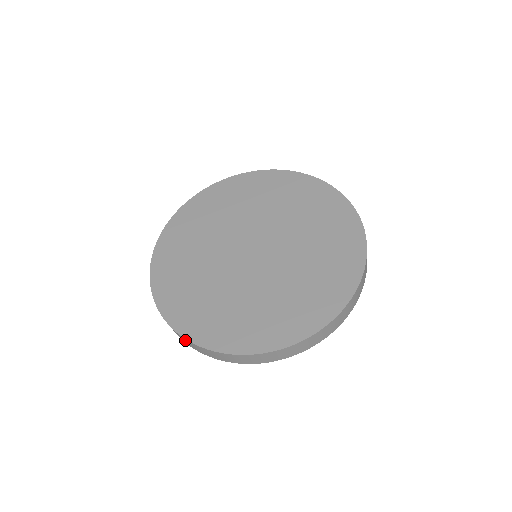
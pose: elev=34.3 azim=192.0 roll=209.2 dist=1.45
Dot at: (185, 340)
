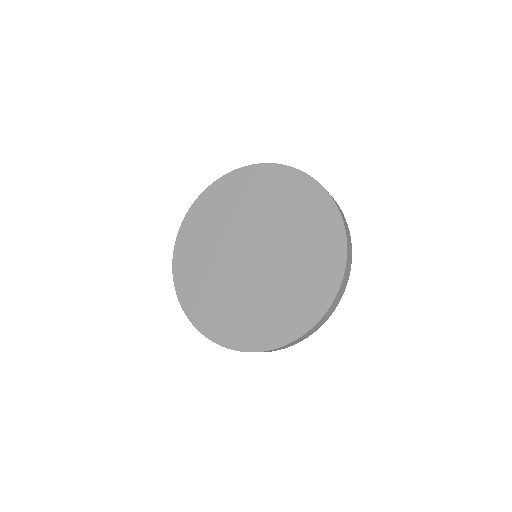
Dot at: occluded
